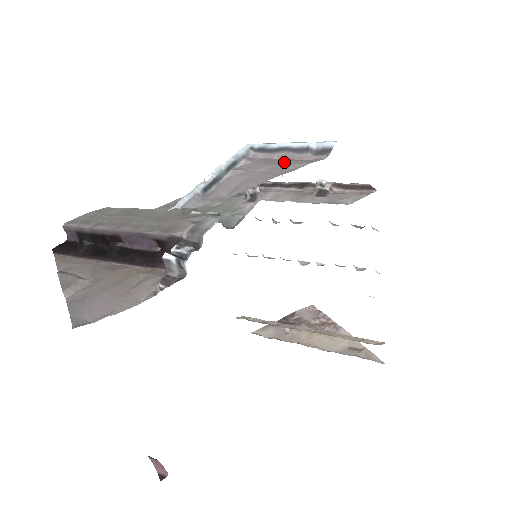
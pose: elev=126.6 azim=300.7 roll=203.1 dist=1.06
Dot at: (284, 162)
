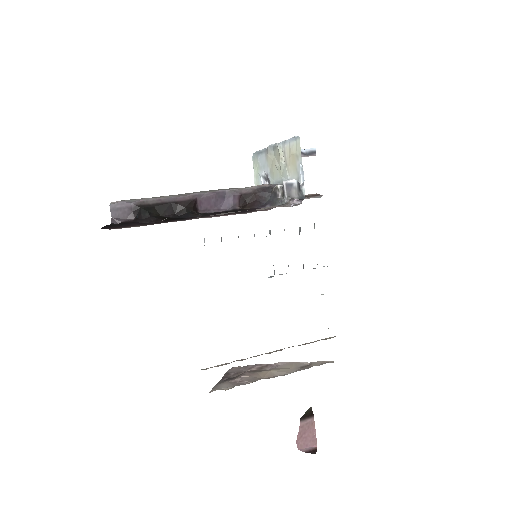
Dot at: occluded
